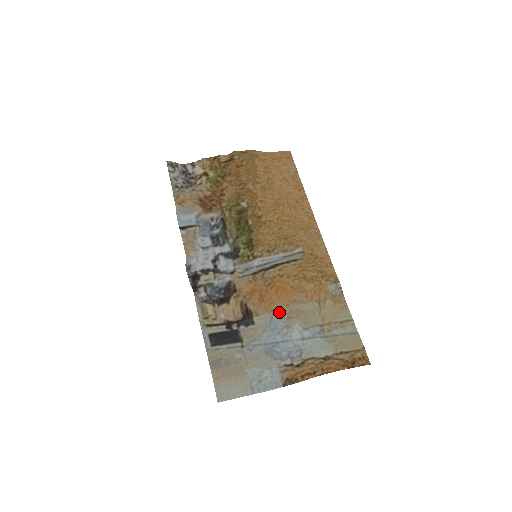
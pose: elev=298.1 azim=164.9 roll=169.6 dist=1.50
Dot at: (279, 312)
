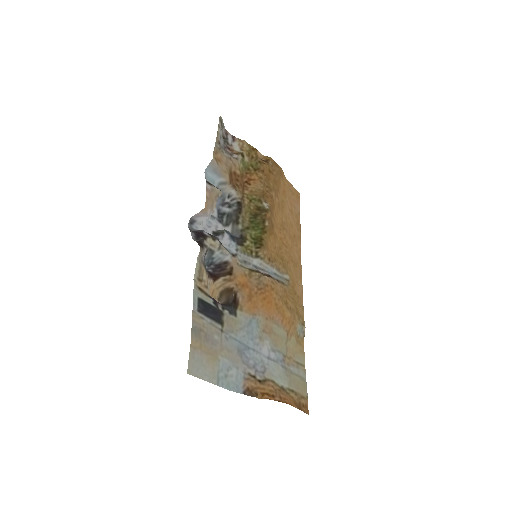
Dot at: (258, 320)
